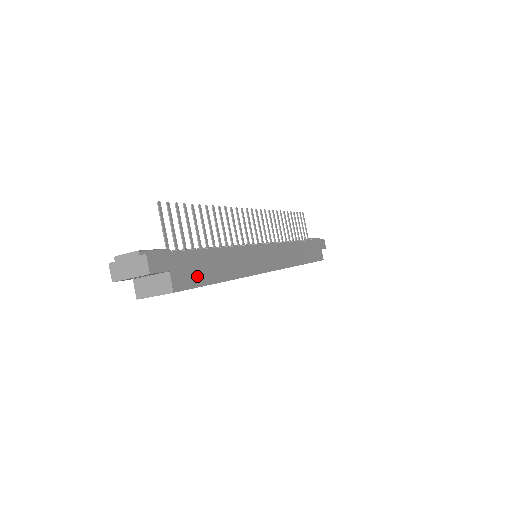
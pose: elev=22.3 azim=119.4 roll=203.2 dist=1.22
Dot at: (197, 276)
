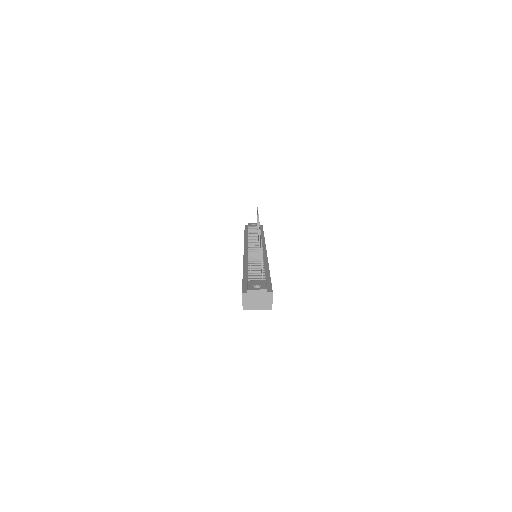
Dot at: occluded
